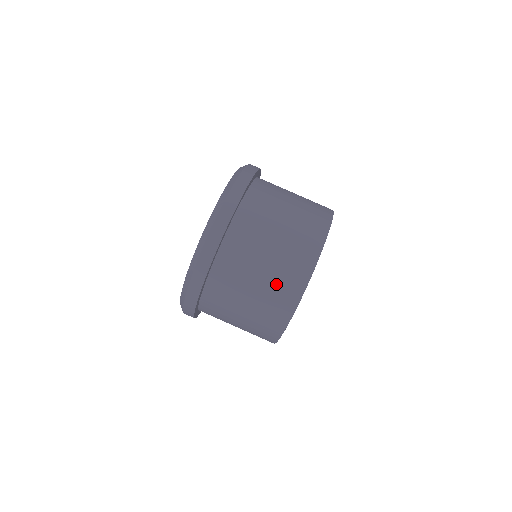
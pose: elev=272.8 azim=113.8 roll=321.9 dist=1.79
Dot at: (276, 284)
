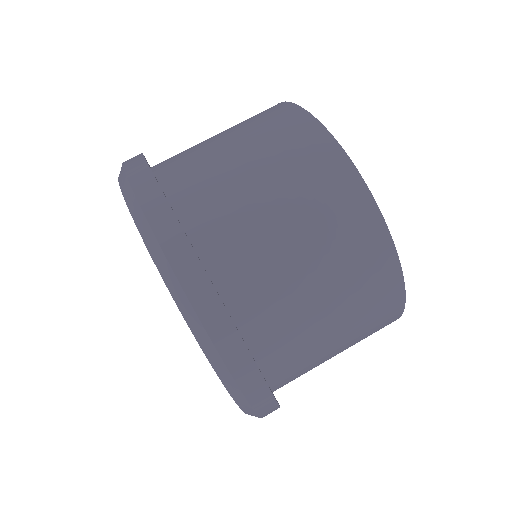
Dot at: (274, 144)
